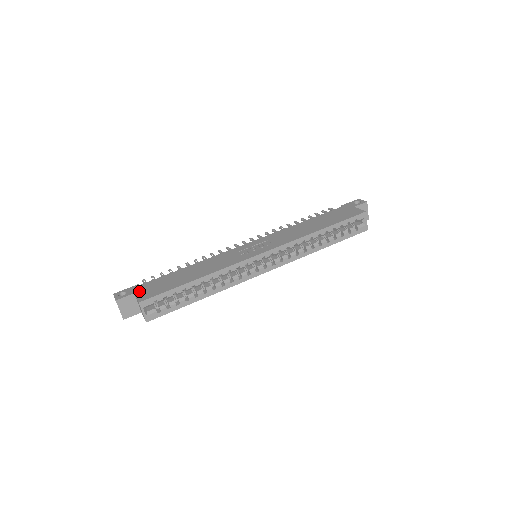
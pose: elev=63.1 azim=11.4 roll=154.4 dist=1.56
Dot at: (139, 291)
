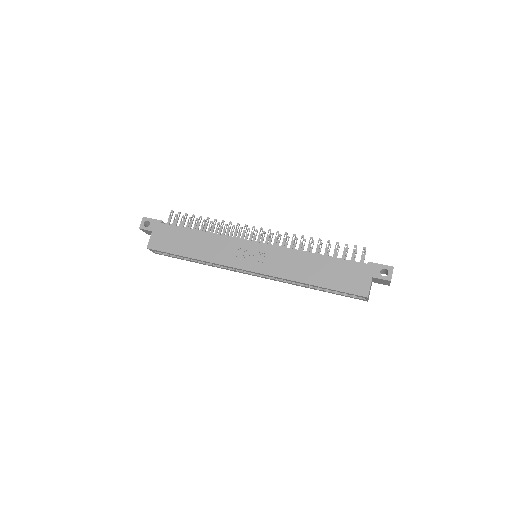
Dot at: (155, 232)
